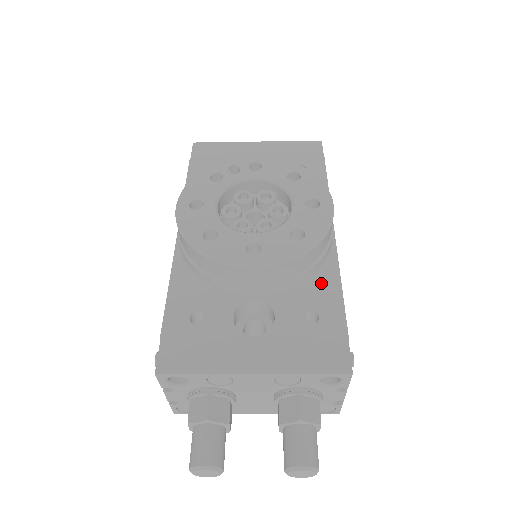
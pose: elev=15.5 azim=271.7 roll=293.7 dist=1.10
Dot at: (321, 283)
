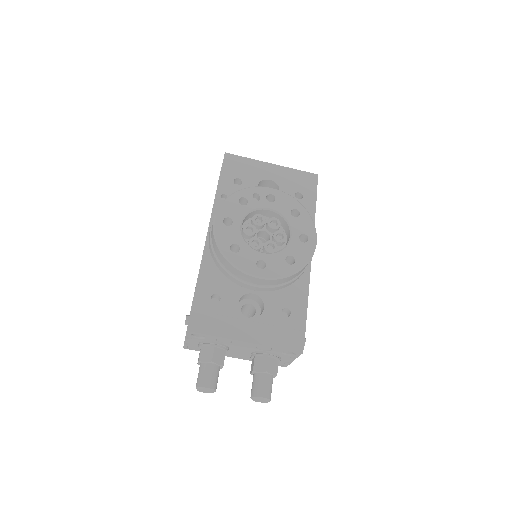
Dot at: (296, 290)
